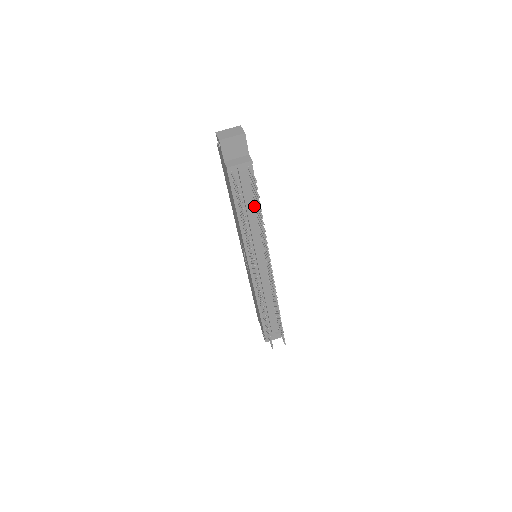
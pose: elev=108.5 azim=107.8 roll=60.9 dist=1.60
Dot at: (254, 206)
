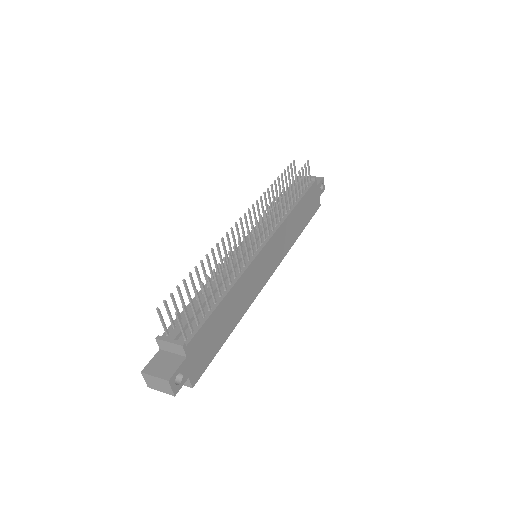
Dot at: (293, 202)
